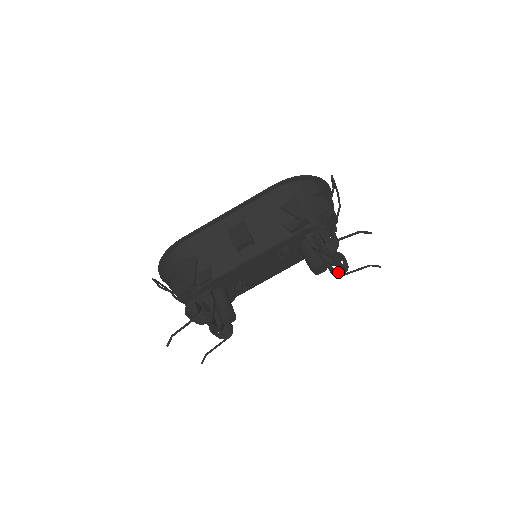
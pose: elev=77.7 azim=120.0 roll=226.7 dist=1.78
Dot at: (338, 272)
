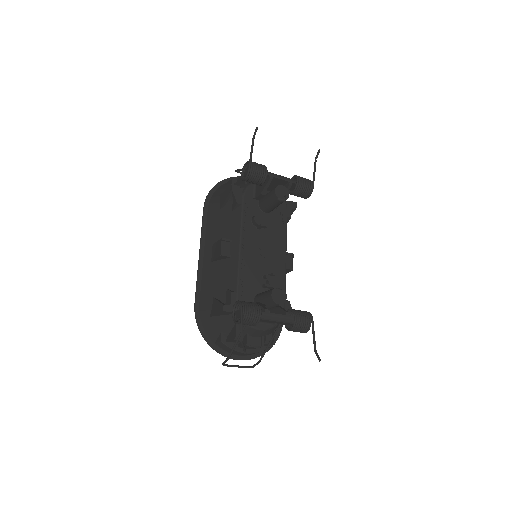
Dot at: (303, 186)
